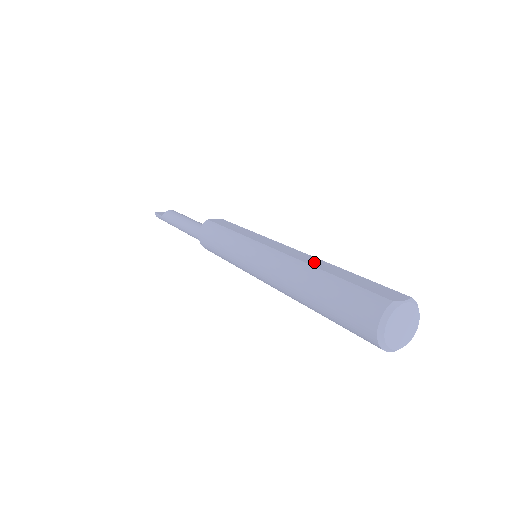
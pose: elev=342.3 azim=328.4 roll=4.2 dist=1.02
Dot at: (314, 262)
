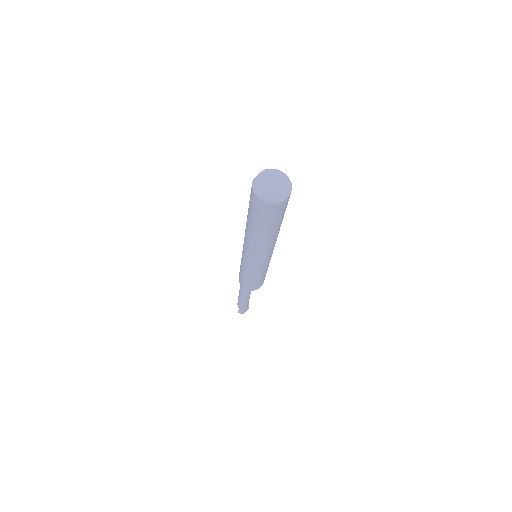
Dot at: occluded
